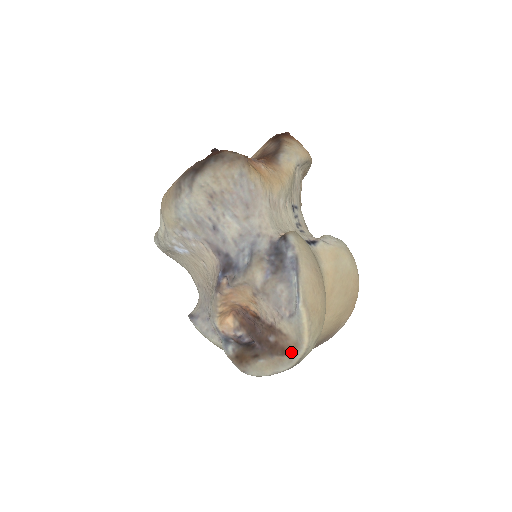
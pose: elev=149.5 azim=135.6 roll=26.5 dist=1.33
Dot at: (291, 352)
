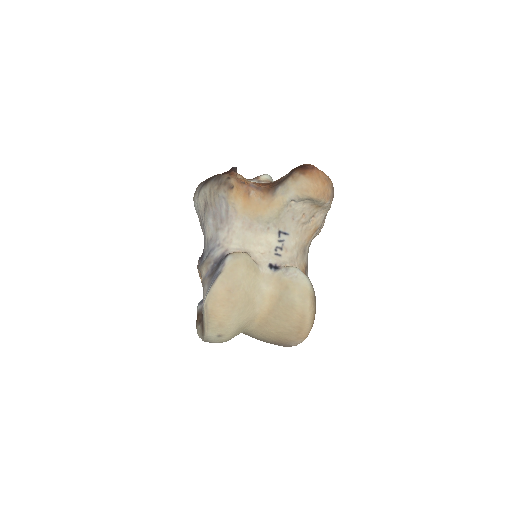
Dot at: (203, 332)
